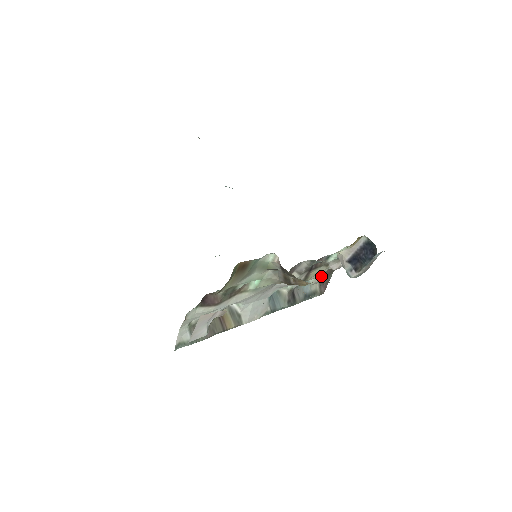
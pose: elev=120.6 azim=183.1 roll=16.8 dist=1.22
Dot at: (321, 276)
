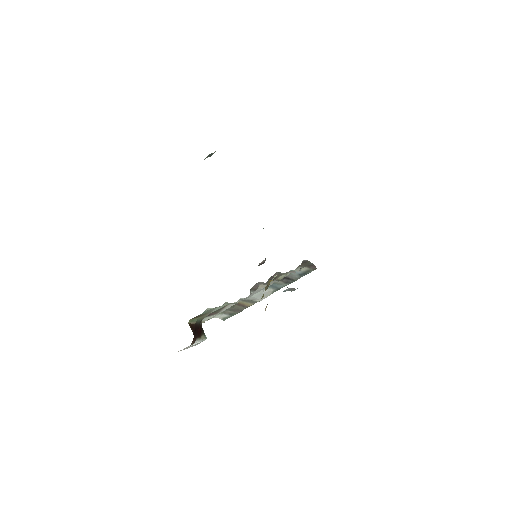
Dot at: (298, 268)
